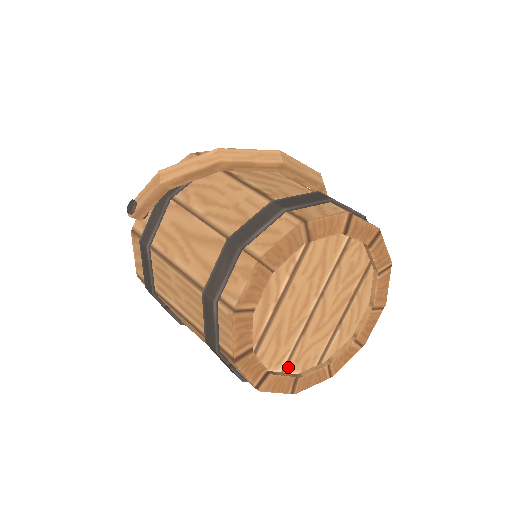
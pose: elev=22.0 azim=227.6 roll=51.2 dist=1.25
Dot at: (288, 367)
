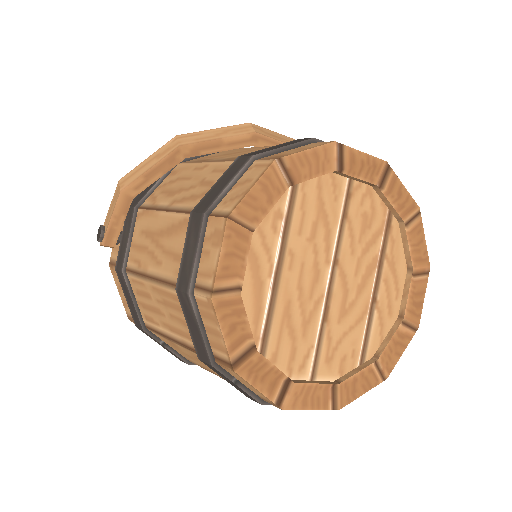
Dot at: (318, 372)
